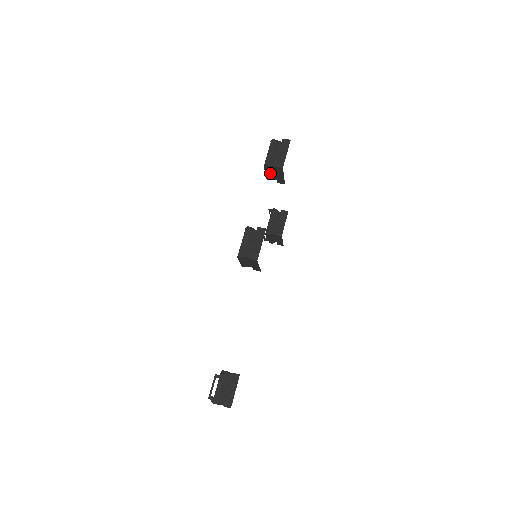
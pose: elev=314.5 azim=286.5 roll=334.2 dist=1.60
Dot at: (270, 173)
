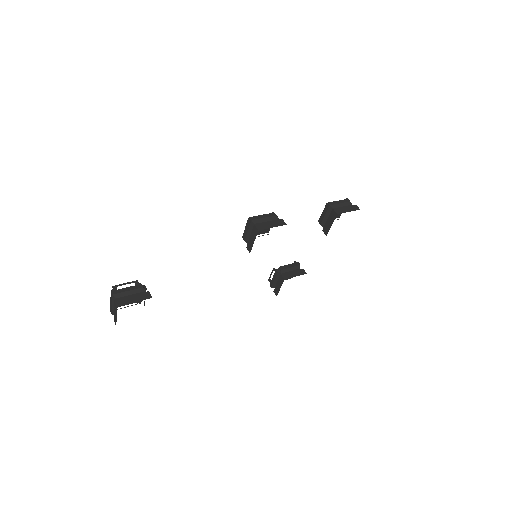
Dot at: (325, 215)
